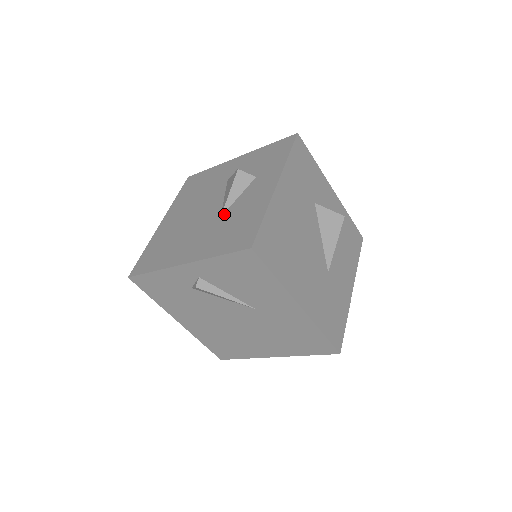
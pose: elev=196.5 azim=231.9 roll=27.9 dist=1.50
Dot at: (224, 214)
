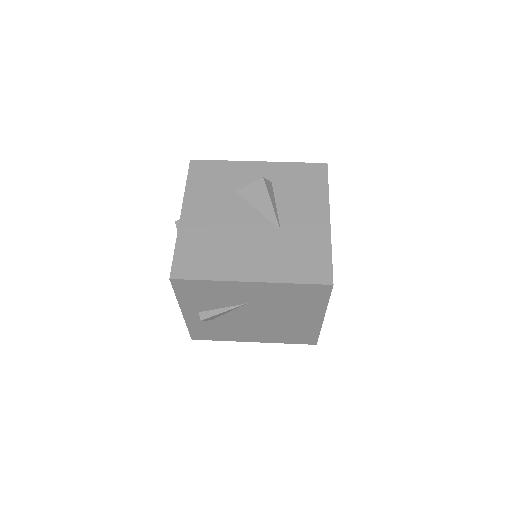
Dot at: occluded
